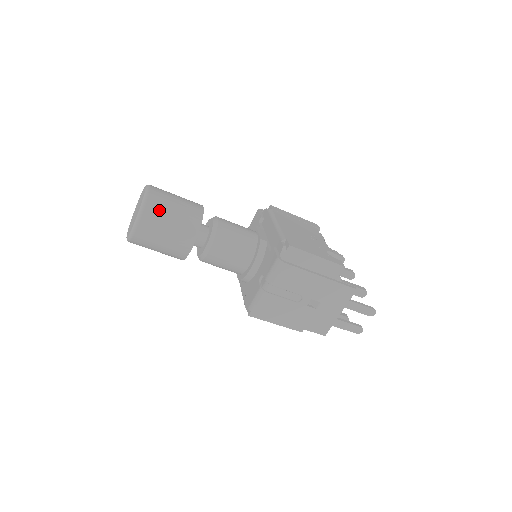
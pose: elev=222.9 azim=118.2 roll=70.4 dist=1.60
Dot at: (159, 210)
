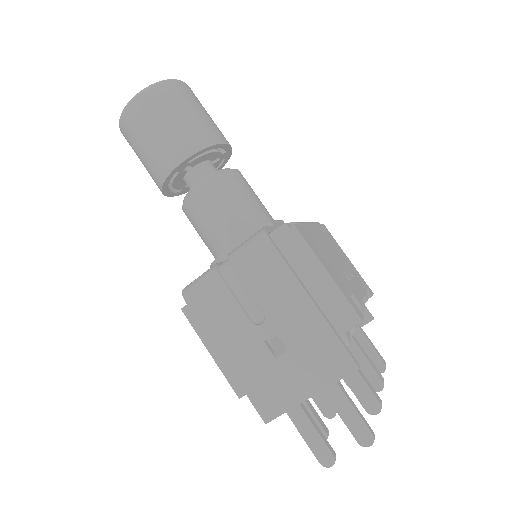
Dot at: (171, 99)
